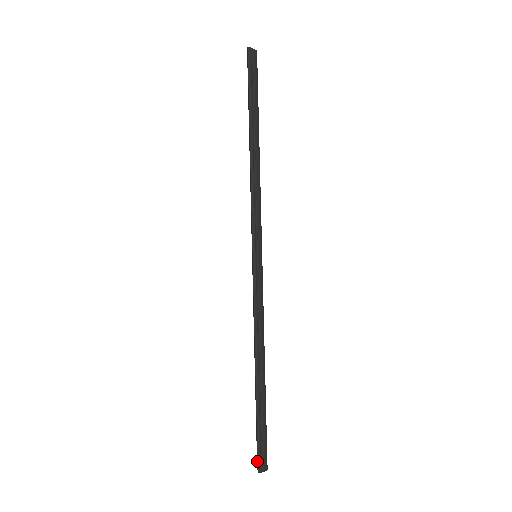
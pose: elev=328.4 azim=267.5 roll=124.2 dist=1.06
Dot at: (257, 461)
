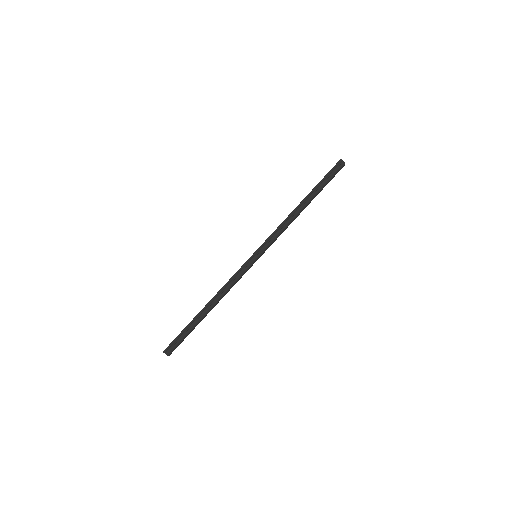
Dot at: (168, 346)
